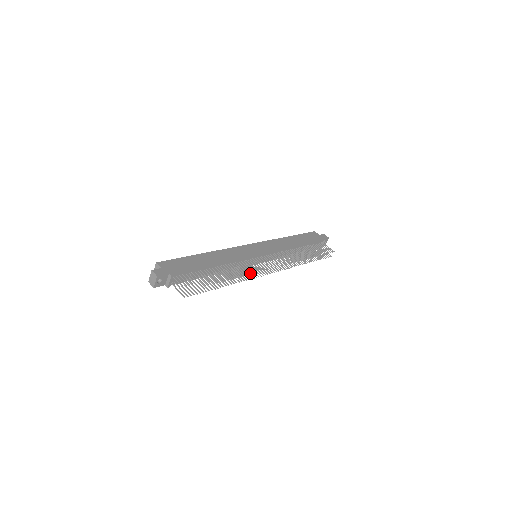
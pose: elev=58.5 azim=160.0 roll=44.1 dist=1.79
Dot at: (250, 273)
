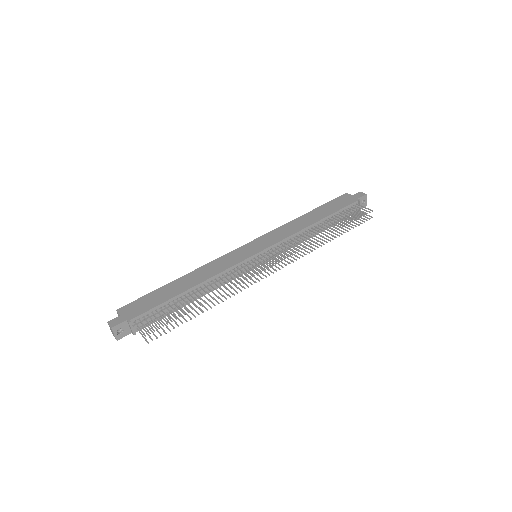
Dot at: (238, 283)
